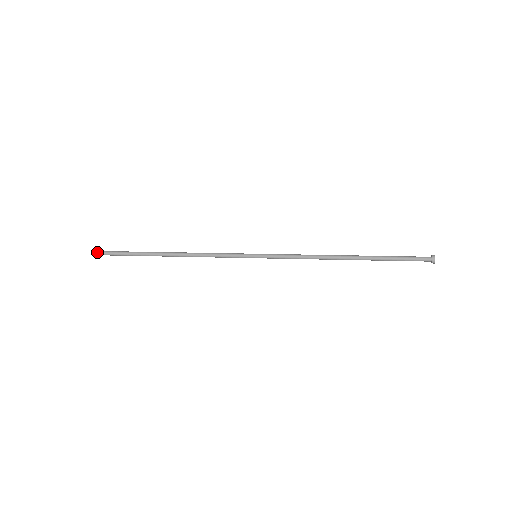
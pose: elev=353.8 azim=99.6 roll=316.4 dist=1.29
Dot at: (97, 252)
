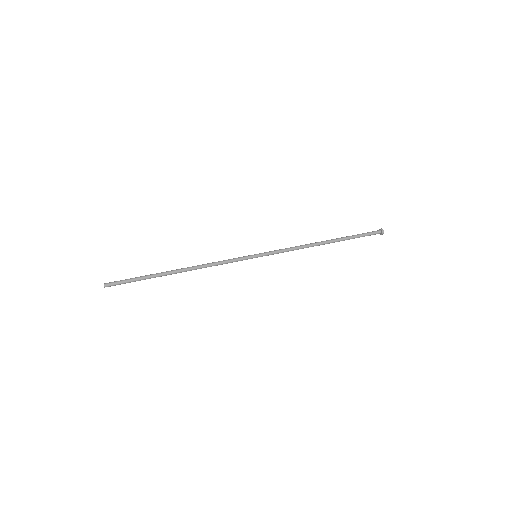
Dot at: (107, 284)
